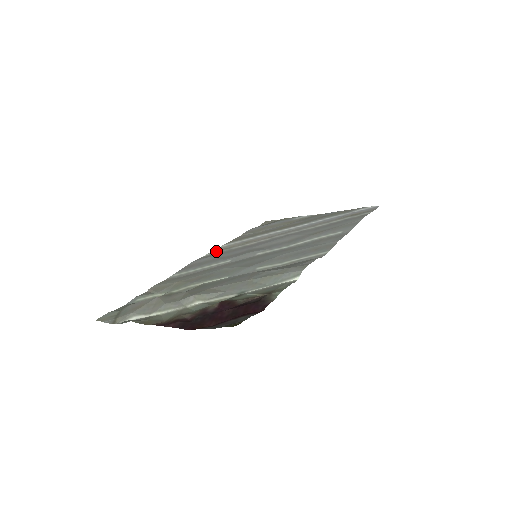
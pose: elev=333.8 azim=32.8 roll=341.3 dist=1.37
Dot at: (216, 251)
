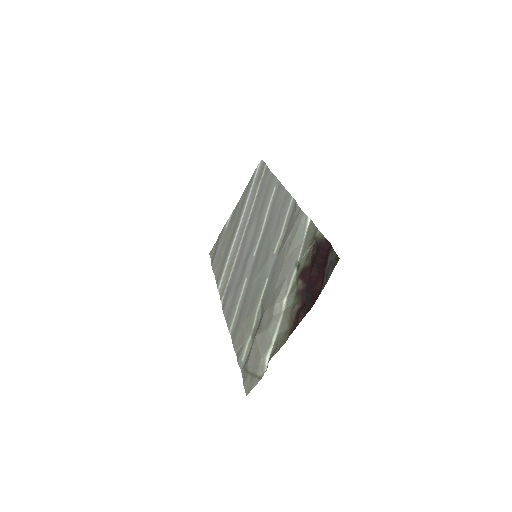
Dot at: (222, 294)
